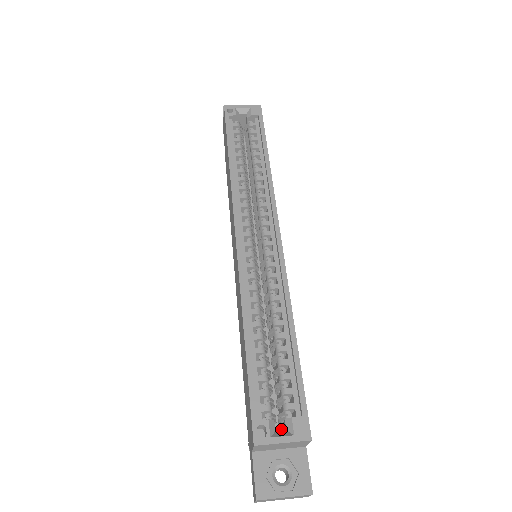
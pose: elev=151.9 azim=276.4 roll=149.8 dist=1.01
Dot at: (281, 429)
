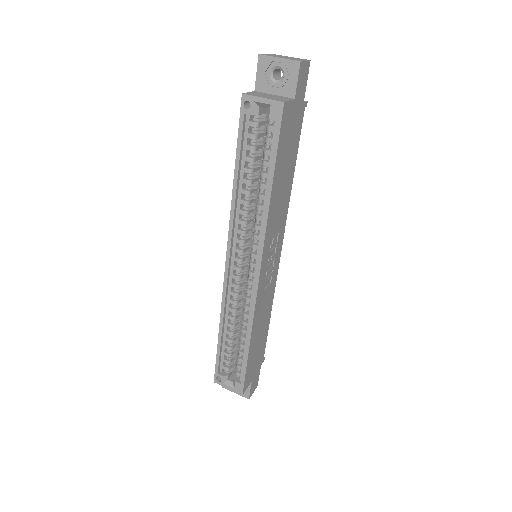
Dot at: occluded
